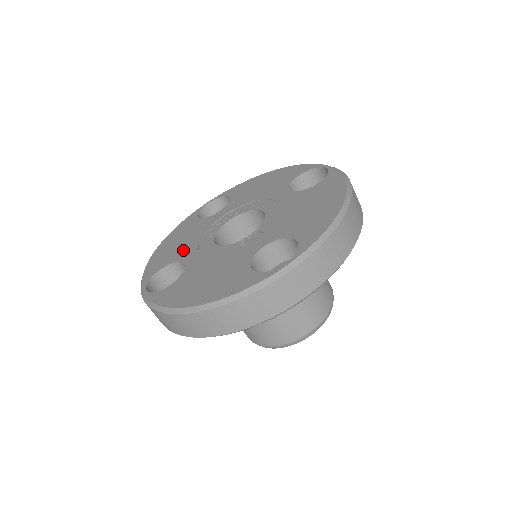
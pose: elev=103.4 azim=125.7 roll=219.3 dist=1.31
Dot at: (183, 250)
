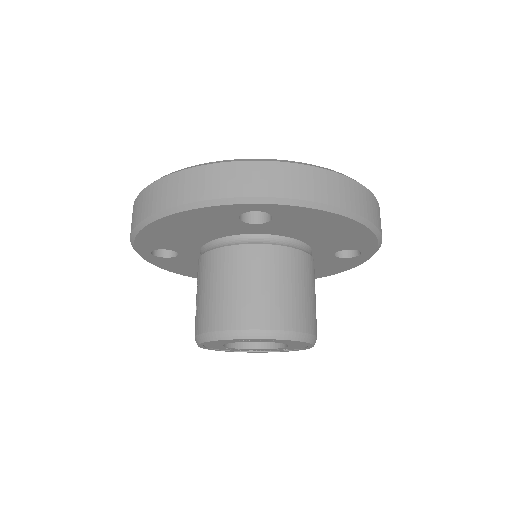
Dot at: occluded
